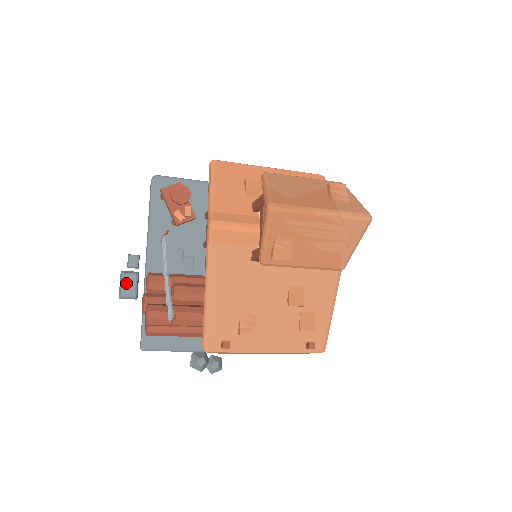
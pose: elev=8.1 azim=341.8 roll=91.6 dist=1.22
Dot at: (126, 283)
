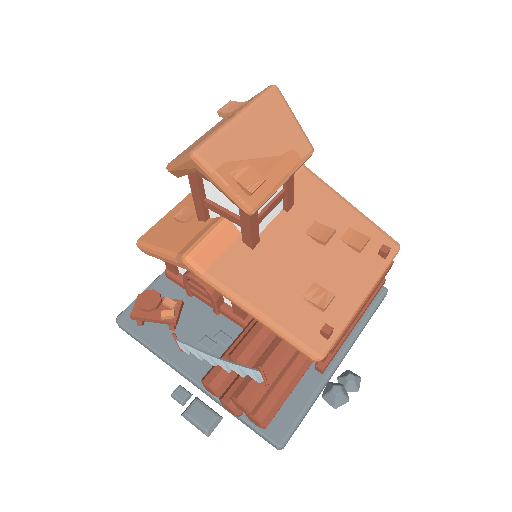
Dot at: (197, 417)
